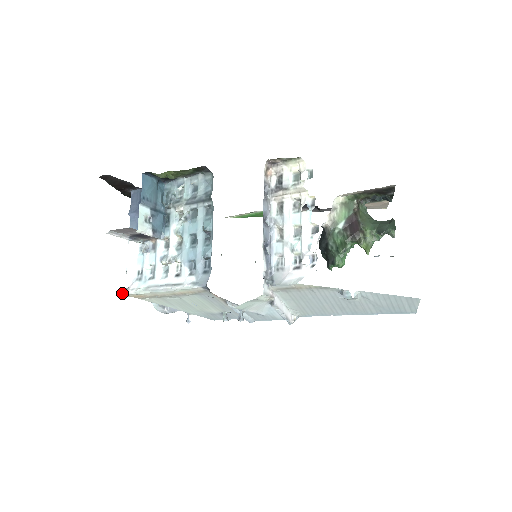
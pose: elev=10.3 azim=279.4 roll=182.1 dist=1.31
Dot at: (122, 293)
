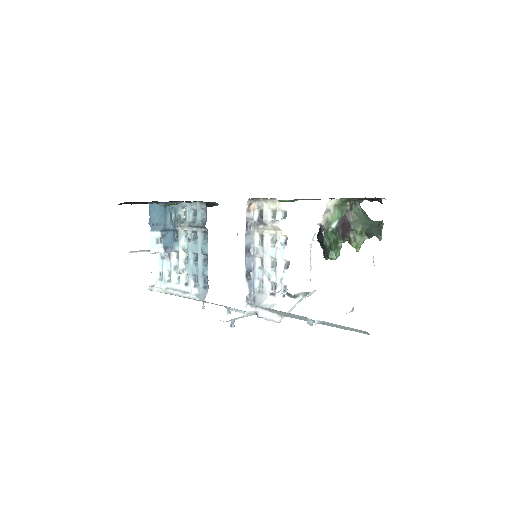
Dot at: (149, 289)
